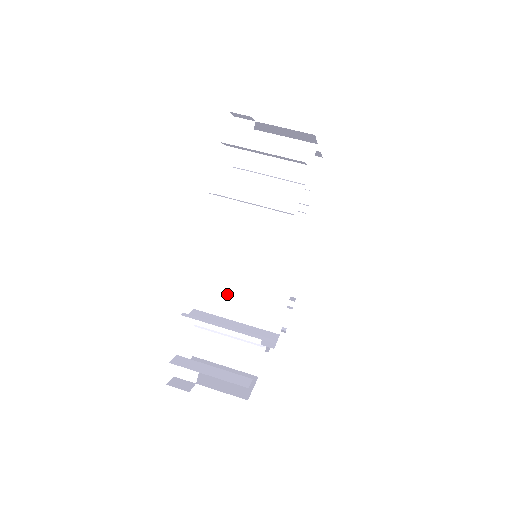
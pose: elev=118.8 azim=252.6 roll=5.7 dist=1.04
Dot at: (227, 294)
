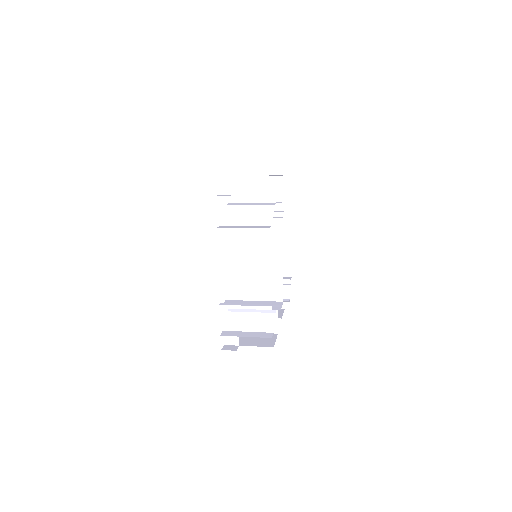
Dot at: (244, 285)
